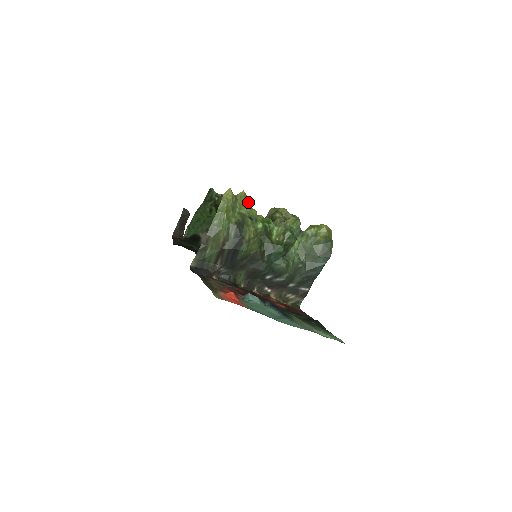
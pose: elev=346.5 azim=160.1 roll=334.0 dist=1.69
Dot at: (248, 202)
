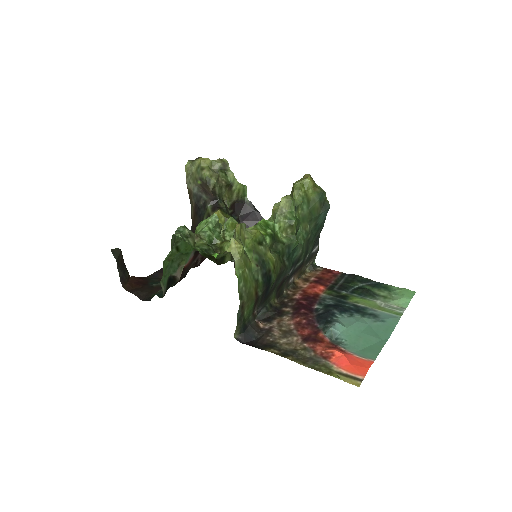
Dot at: (245, 228)
